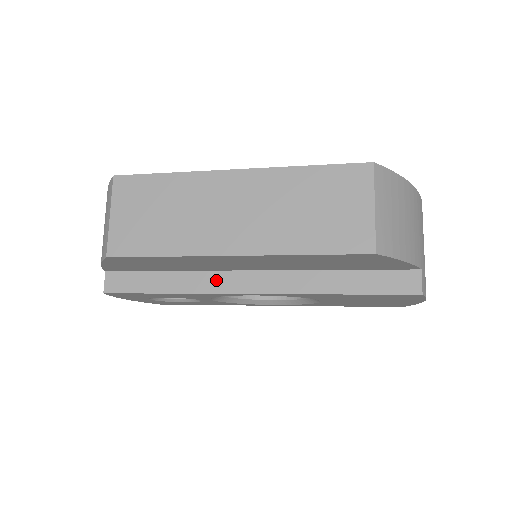
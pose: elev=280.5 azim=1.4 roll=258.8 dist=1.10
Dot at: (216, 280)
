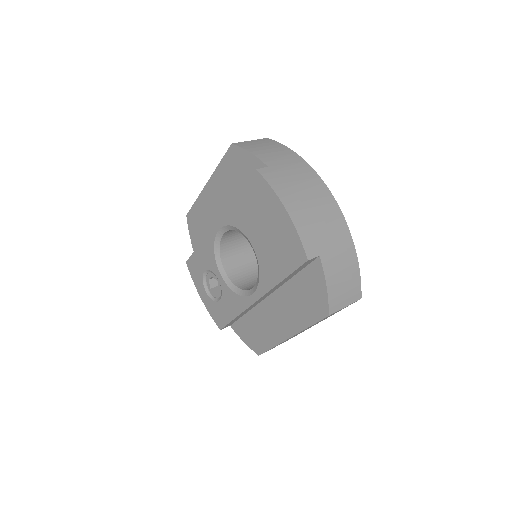
Dot at: occluded
